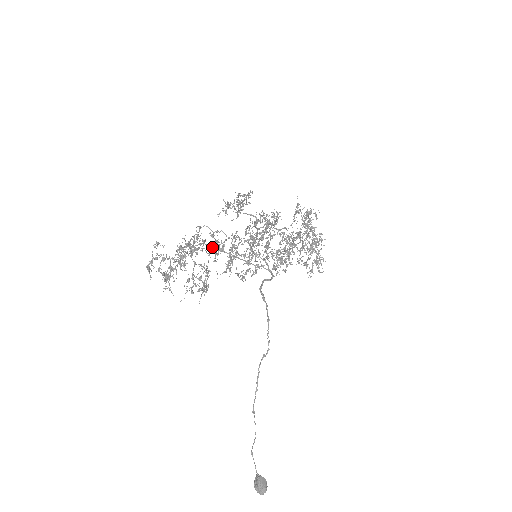
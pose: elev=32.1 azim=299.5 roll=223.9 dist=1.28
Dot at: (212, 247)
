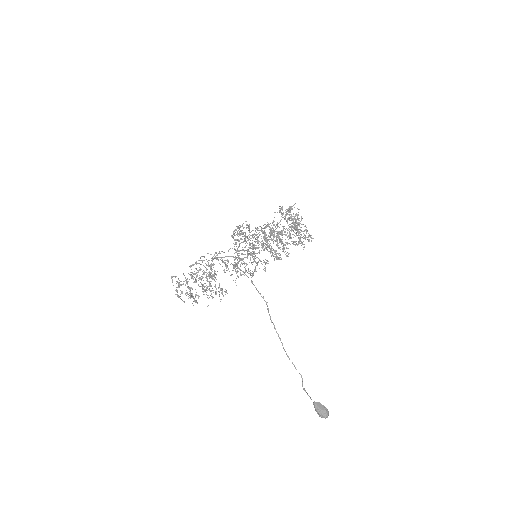
Dot at: occluded
